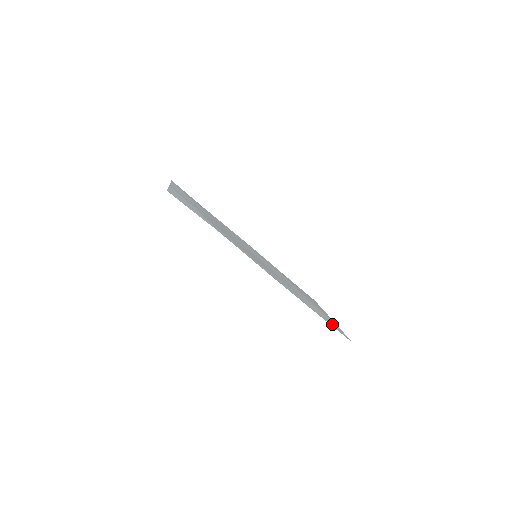
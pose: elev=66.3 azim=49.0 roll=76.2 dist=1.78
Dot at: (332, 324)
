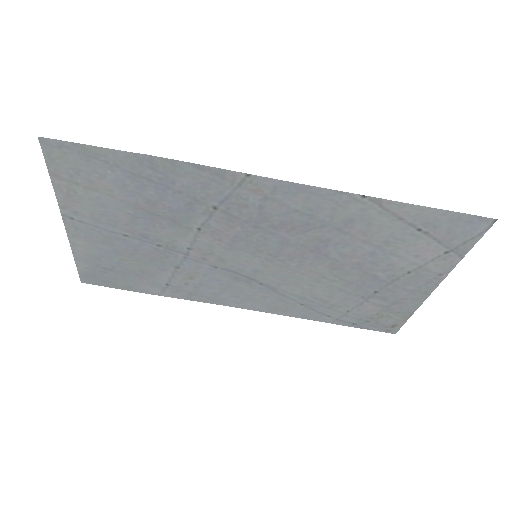
Dot at: (442, 230)
